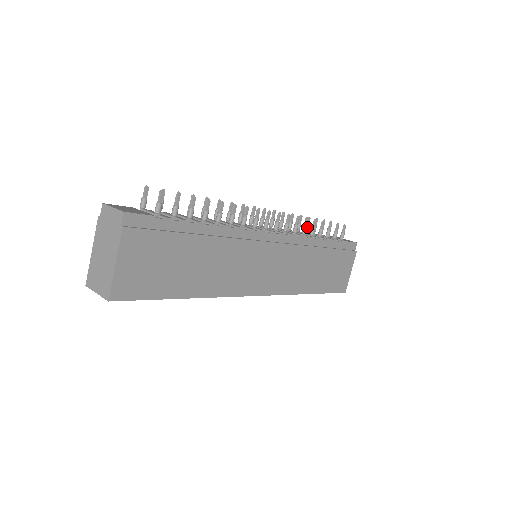
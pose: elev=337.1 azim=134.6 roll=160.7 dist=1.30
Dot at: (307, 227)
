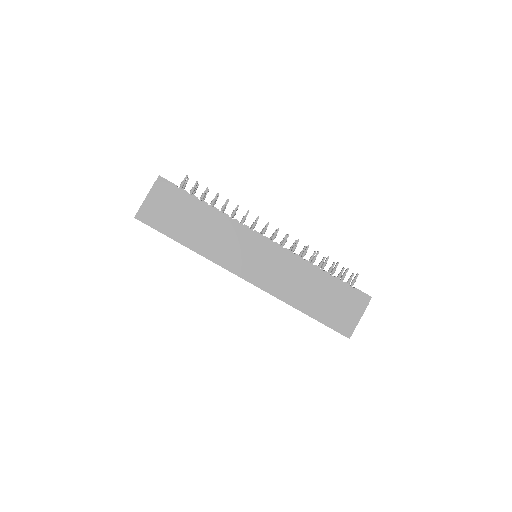
Dot at: (320, 264)
